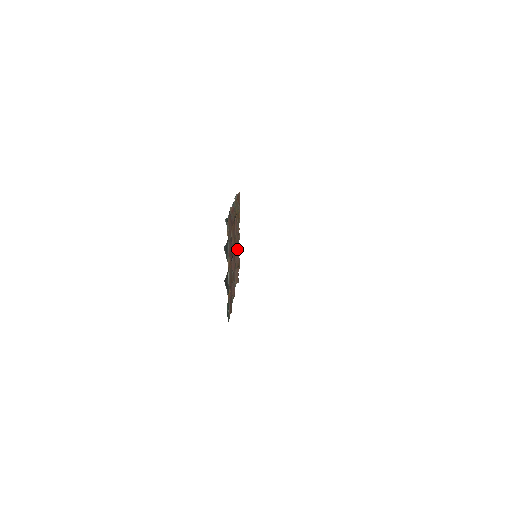
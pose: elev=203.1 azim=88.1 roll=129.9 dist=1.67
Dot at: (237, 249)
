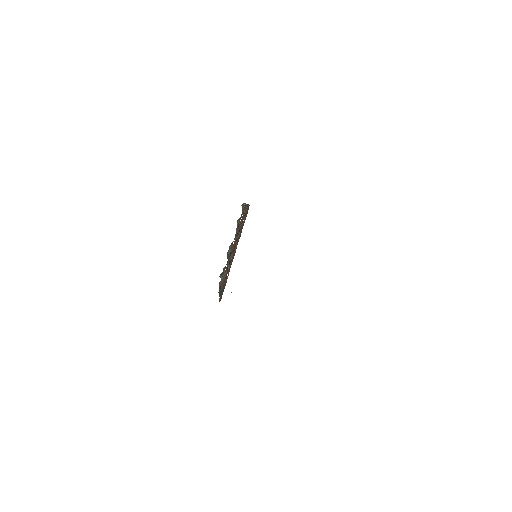
Dot at: occluded
